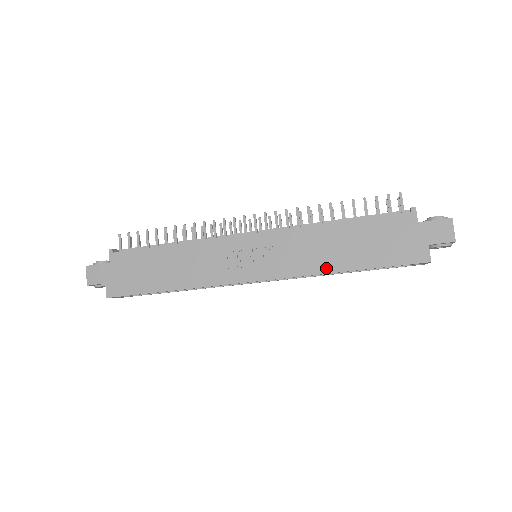
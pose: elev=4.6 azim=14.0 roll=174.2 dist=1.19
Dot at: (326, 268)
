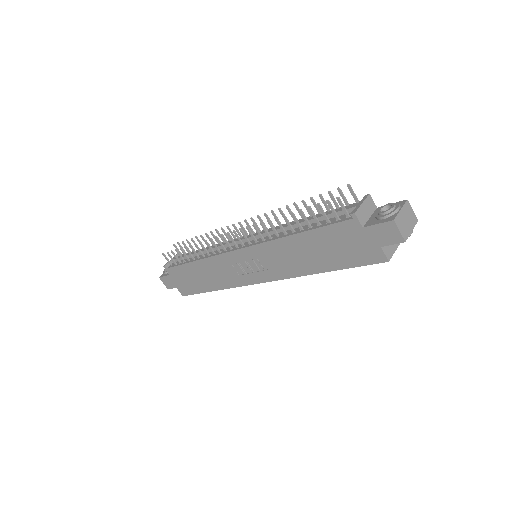
Dot at: (305, 271)
